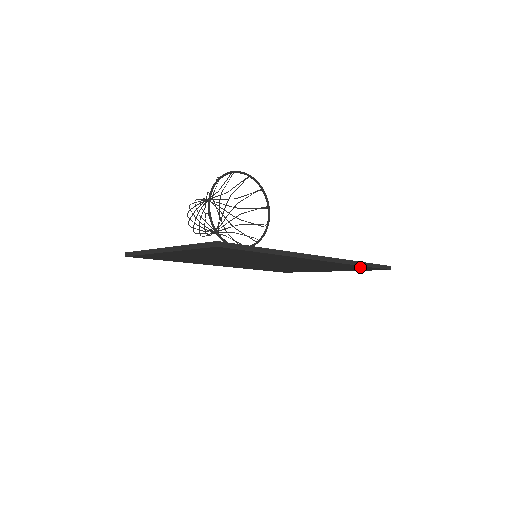
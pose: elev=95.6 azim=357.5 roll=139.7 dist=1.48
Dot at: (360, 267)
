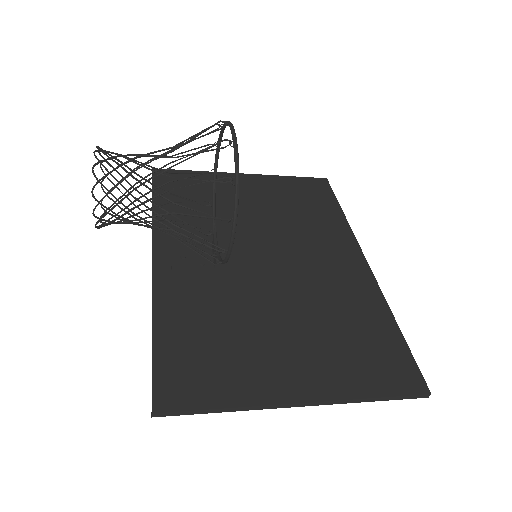
Dot at: occluded
